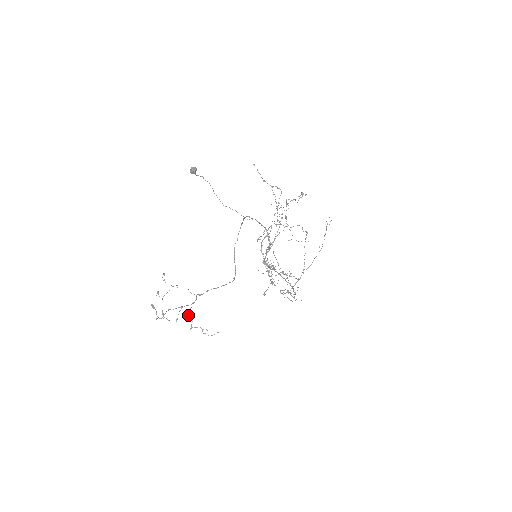
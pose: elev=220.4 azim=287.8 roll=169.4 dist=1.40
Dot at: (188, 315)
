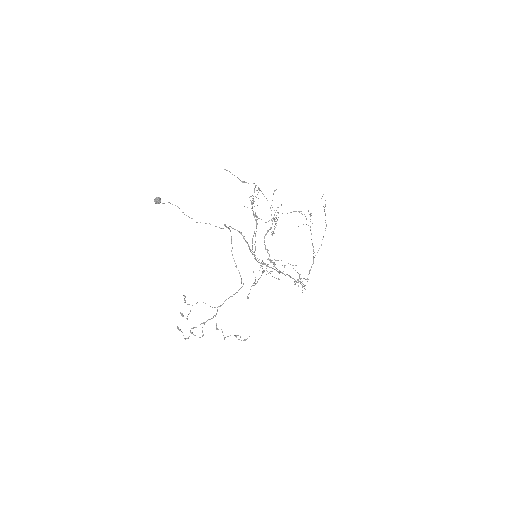
Dot at: (216, 327)
